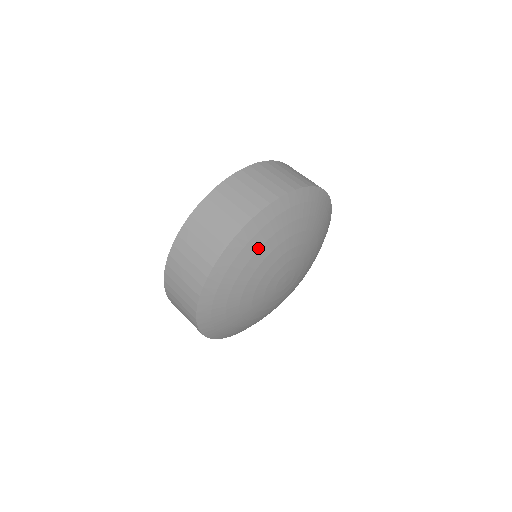
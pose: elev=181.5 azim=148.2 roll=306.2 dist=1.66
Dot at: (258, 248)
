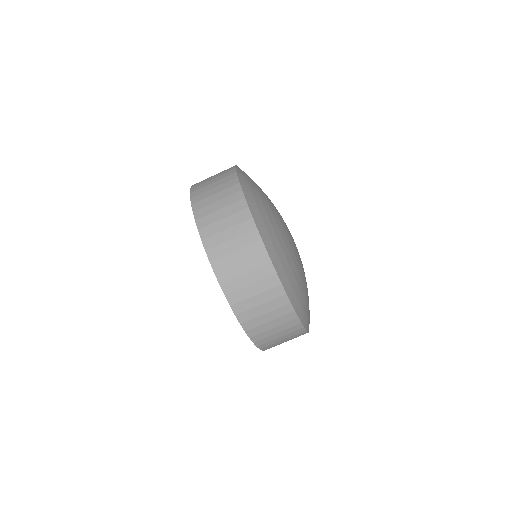
Dot at: (255, 185)
